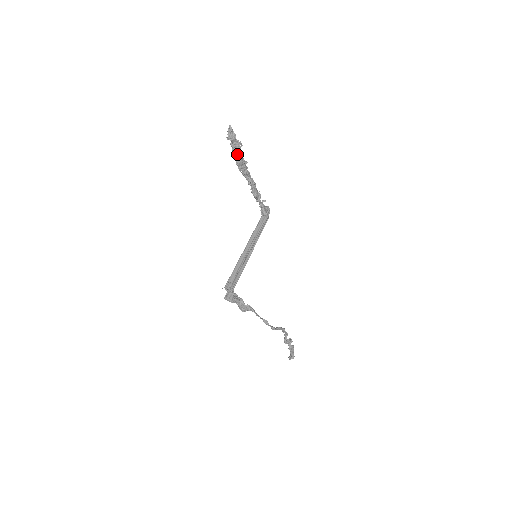
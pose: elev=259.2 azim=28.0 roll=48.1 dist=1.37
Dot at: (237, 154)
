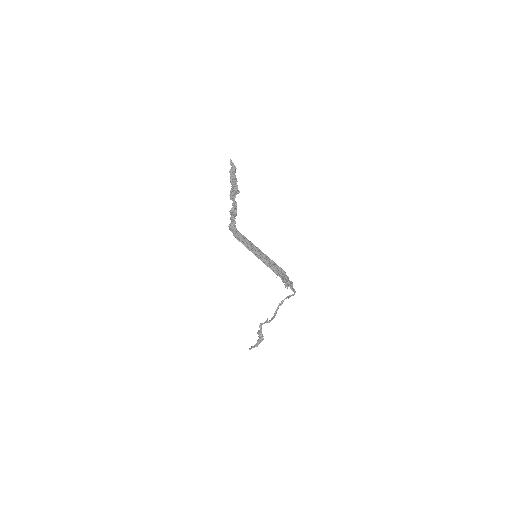
Dot at: (236, 181)
